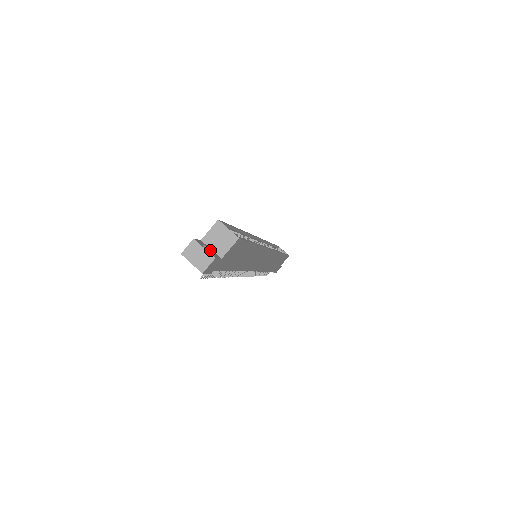
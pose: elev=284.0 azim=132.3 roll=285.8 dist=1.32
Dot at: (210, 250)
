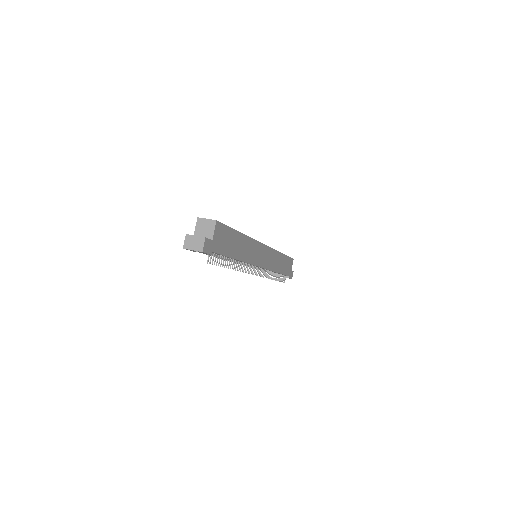
Dot at: occluded
